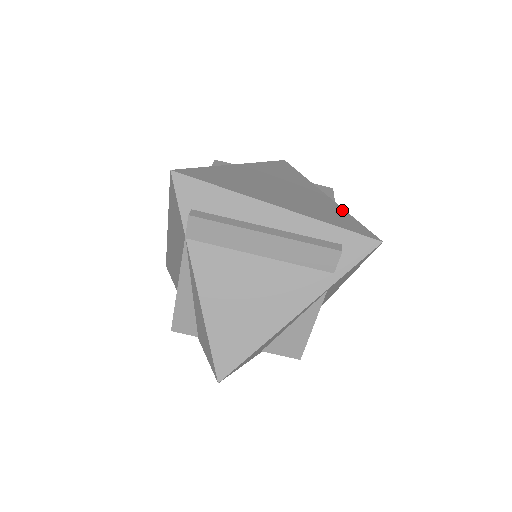
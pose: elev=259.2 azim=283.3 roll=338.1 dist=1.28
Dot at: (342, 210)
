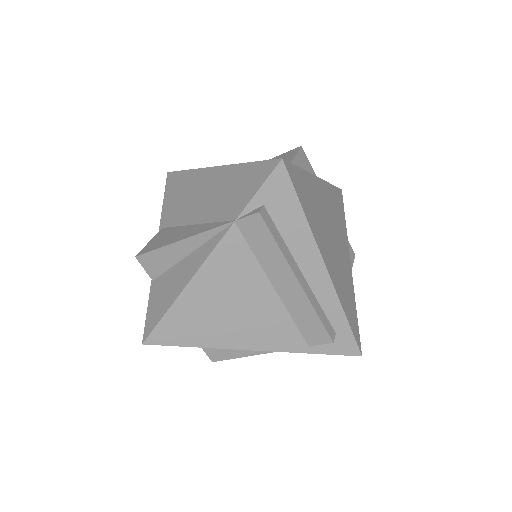
Dot at: (354, 295)
